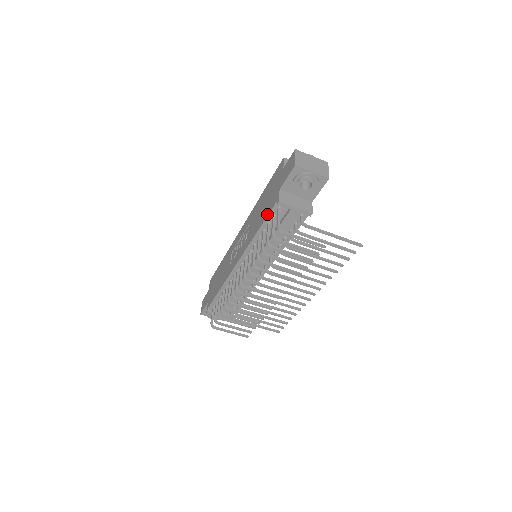
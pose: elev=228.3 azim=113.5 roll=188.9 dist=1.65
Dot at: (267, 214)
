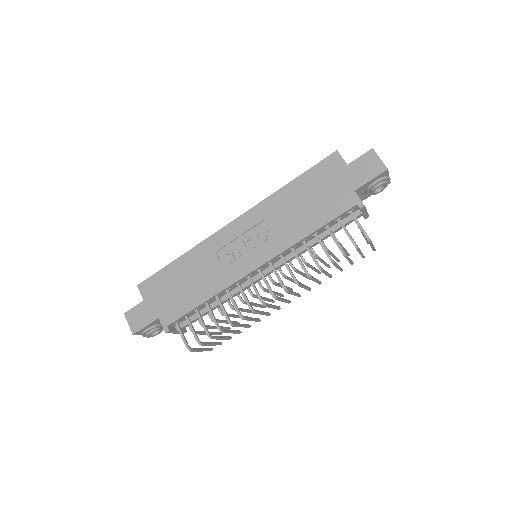
Dot at: (333, 216)
